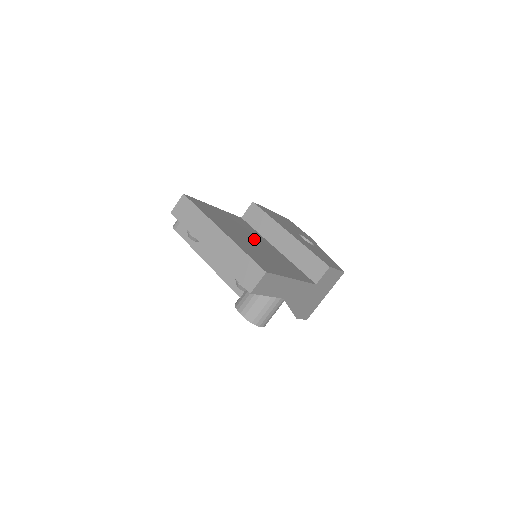
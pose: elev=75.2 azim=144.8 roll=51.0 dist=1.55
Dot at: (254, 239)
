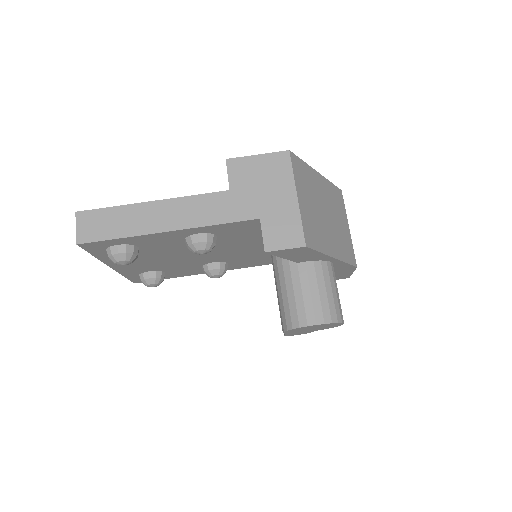
Dot at: occluded
